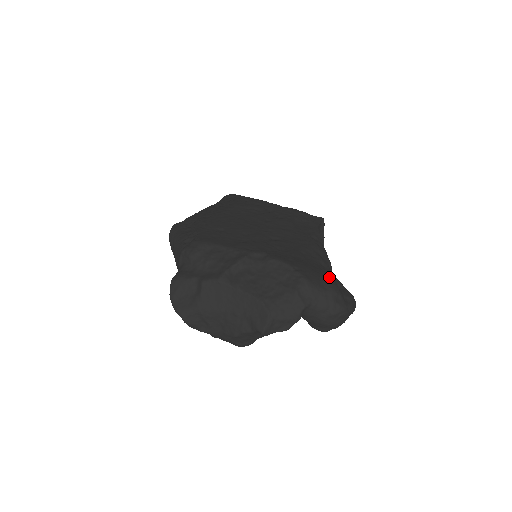
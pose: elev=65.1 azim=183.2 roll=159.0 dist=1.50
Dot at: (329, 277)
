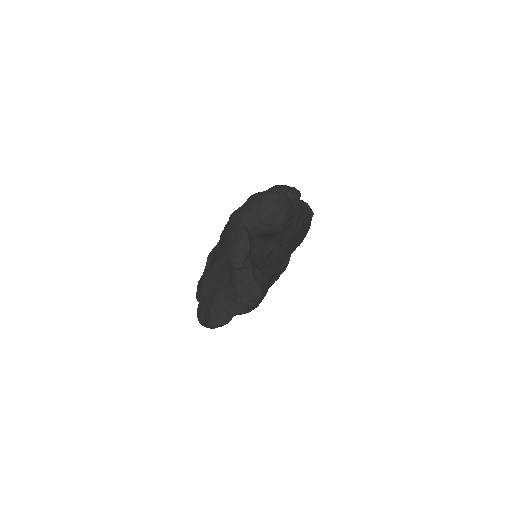
Dot at: occluded
